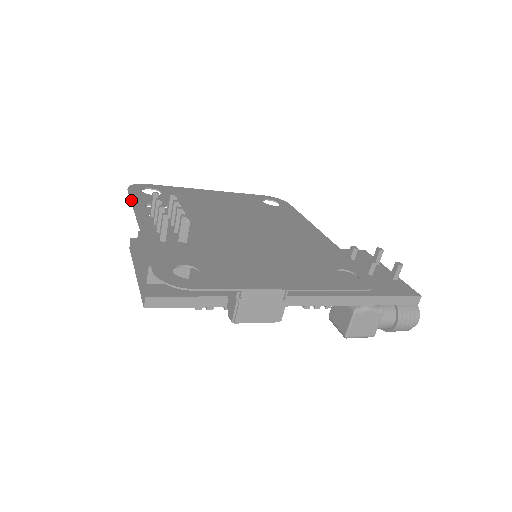
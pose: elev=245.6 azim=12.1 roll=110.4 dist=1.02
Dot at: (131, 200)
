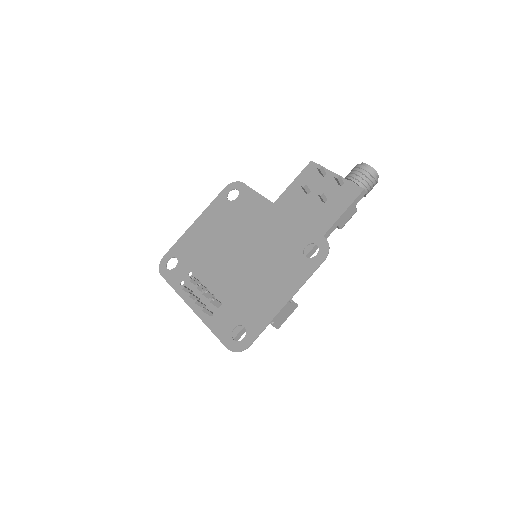
Dot at: occluded
